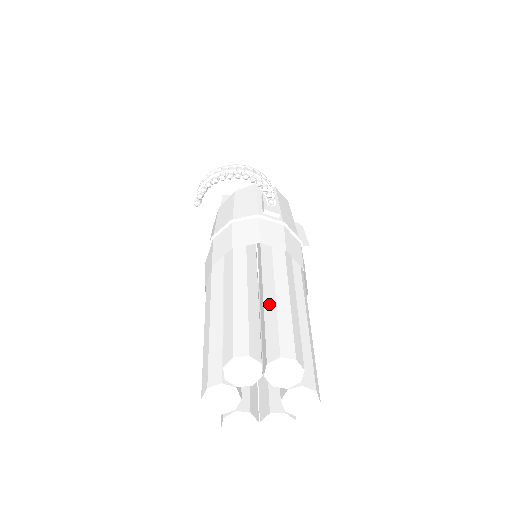
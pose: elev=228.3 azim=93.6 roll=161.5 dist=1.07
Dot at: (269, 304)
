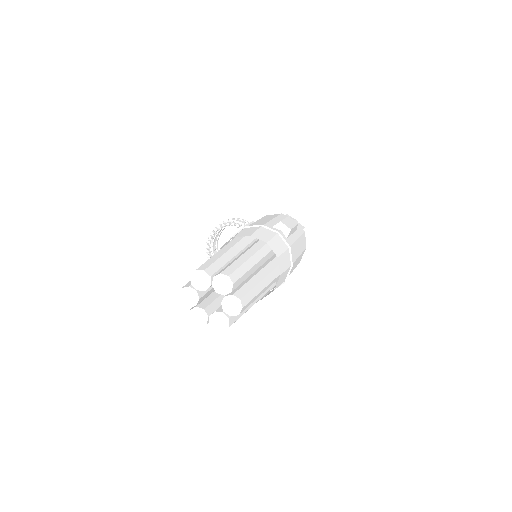
Dot at: occluded
